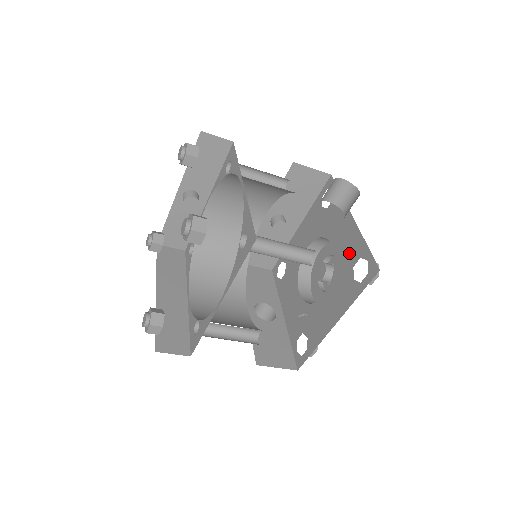
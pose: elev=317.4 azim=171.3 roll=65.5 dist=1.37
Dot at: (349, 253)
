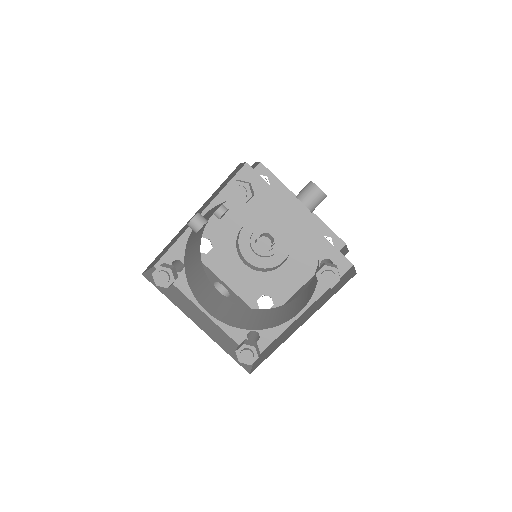
Dot at: (308, 232)
